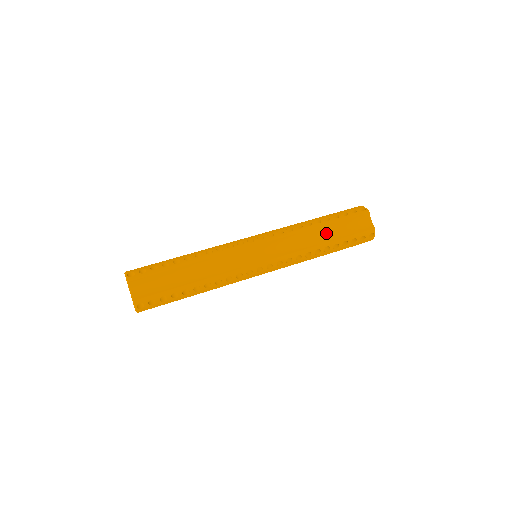
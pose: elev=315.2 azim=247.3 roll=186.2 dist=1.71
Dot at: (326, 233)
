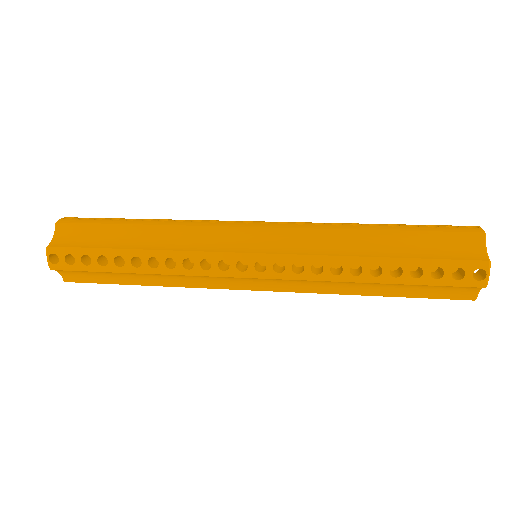
Dot at: (382, 244)
